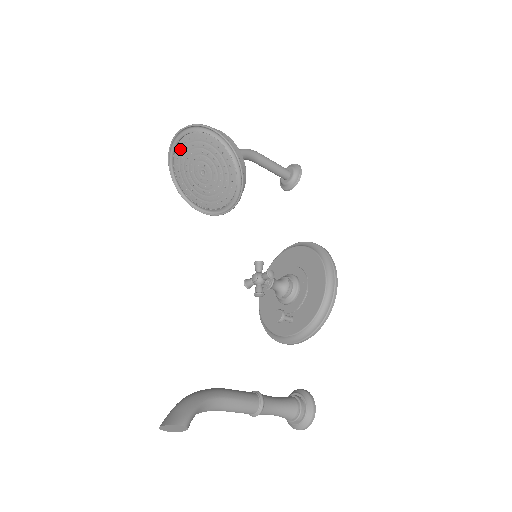
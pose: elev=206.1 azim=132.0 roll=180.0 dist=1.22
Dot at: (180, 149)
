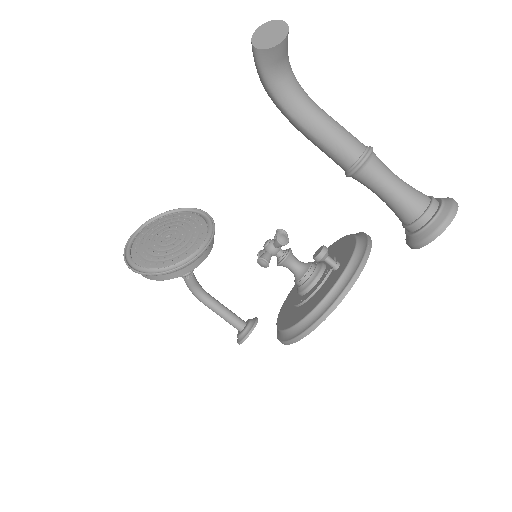
Dot at: (138, 241)
